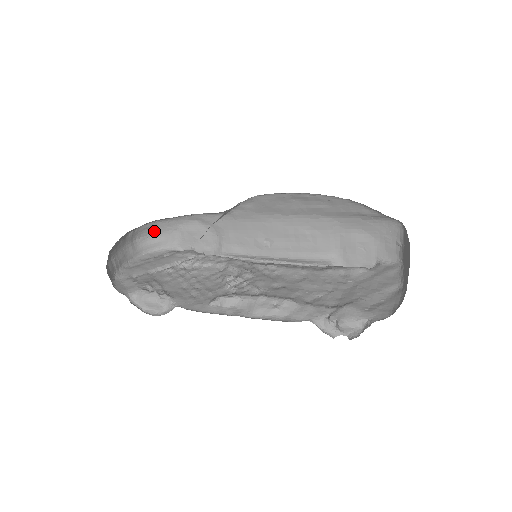
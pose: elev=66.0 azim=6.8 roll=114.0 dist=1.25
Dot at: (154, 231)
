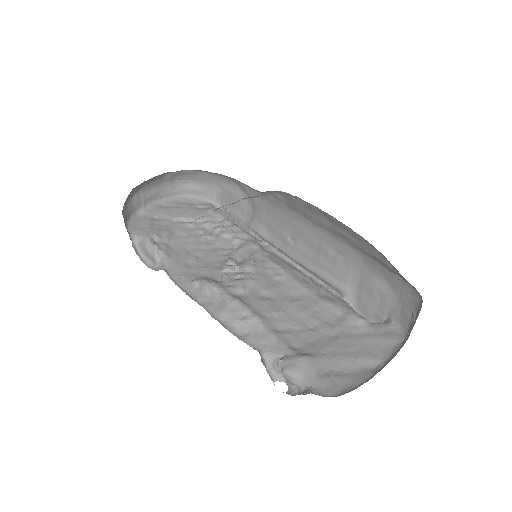
Dot at: (198, 178)
